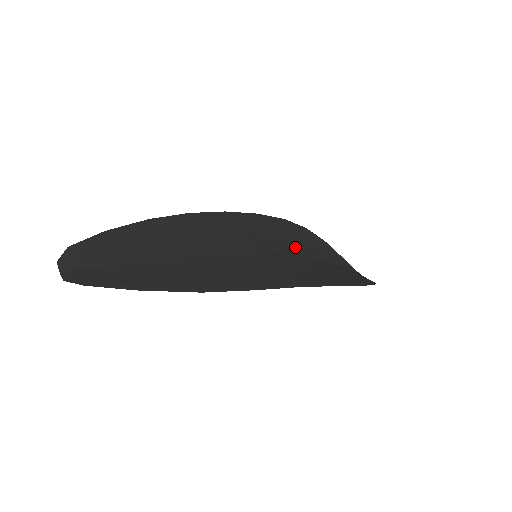
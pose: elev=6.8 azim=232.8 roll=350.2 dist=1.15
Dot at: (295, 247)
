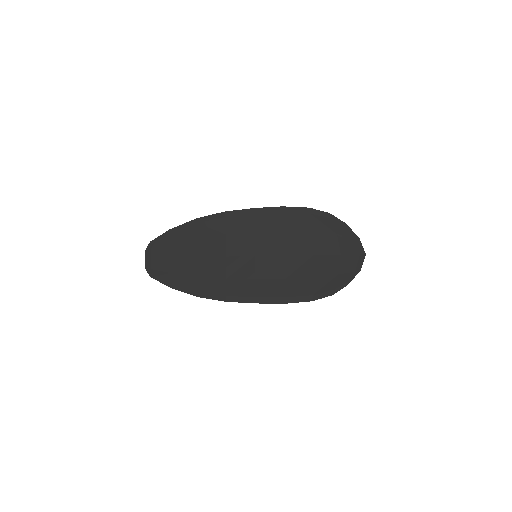
Dot at: (297, 244)
